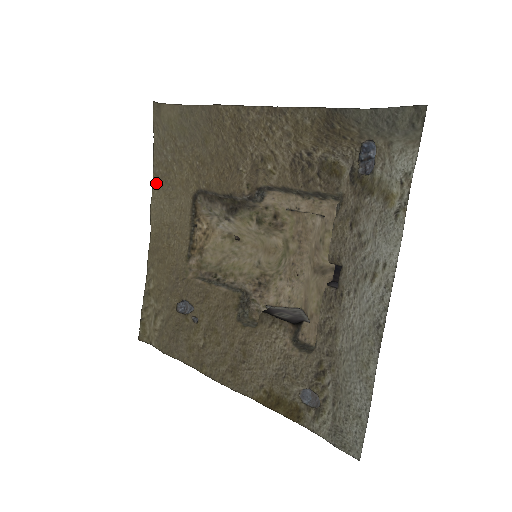
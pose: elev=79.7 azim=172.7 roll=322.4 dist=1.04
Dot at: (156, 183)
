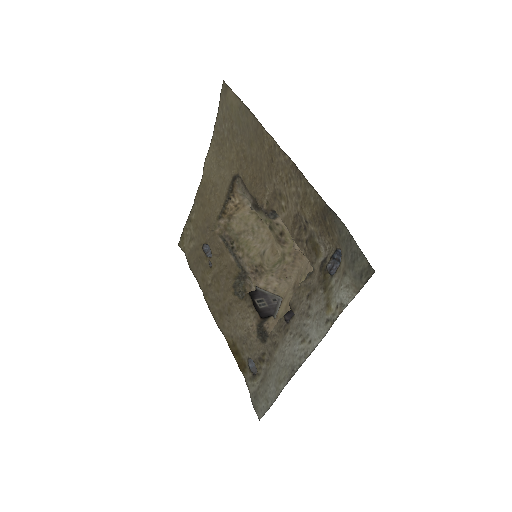
Dot at: (213, 145)
